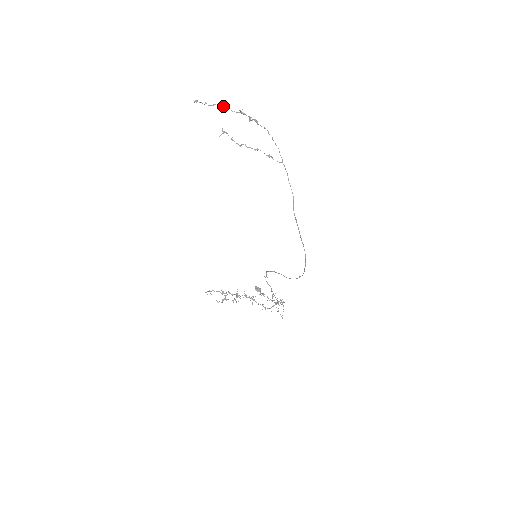
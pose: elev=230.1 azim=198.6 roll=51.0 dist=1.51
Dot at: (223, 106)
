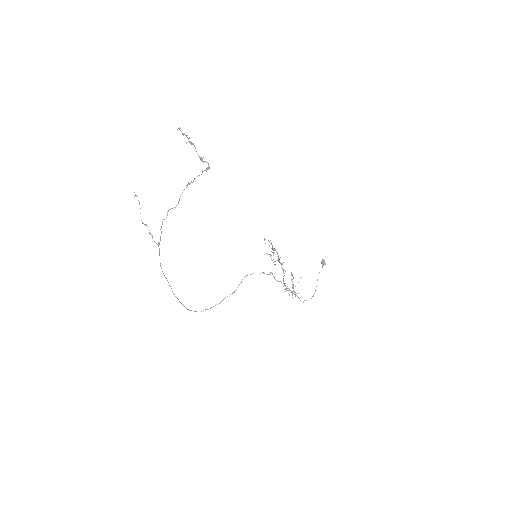
Dot at: occluded
